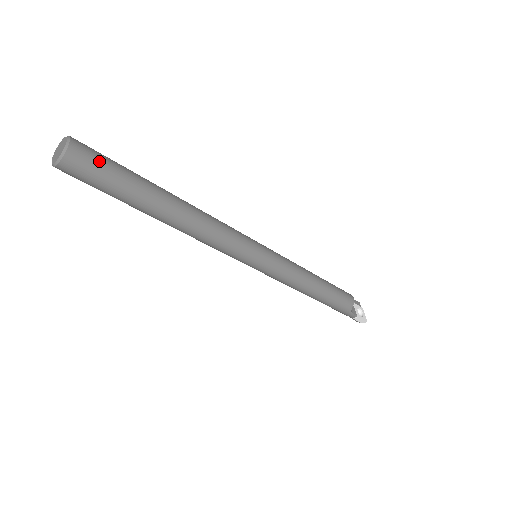
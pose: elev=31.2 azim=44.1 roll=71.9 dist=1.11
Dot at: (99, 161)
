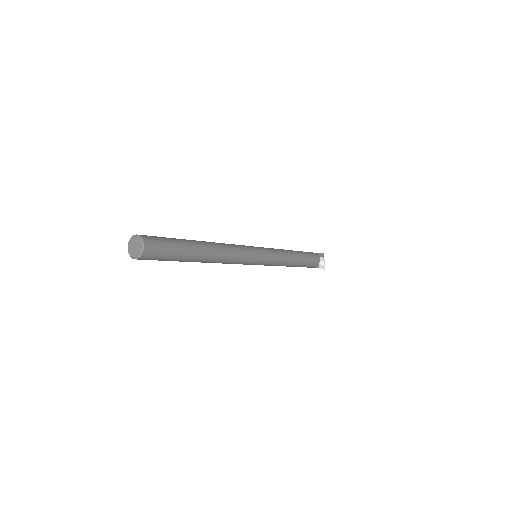
Dot at: (161, 251)
